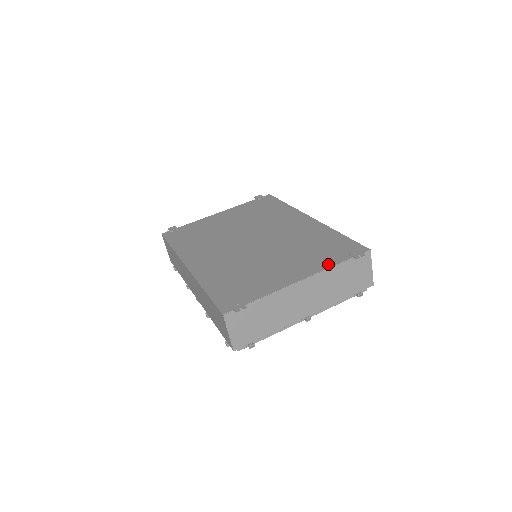
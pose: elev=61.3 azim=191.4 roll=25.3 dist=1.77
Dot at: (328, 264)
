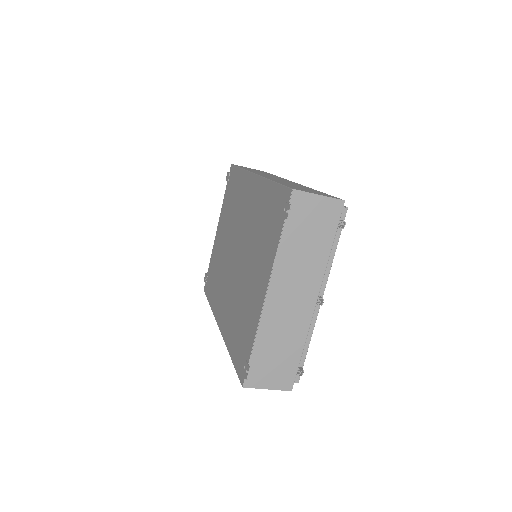
Dot at: (274, 248)
